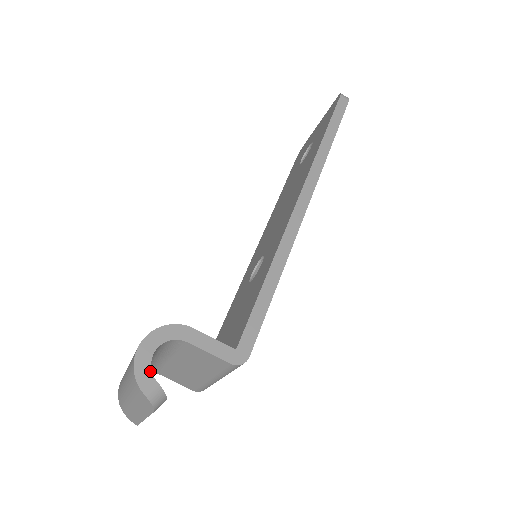
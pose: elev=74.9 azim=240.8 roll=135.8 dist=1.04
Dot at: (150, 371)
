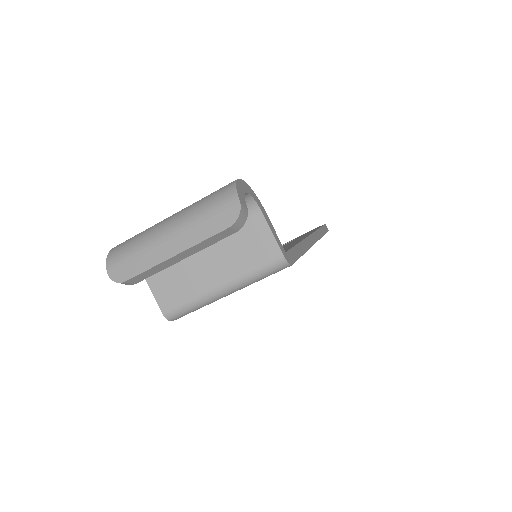
Dot at: (244, 197)
